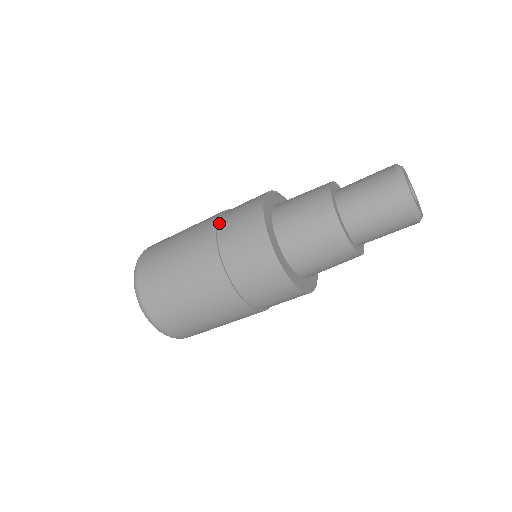
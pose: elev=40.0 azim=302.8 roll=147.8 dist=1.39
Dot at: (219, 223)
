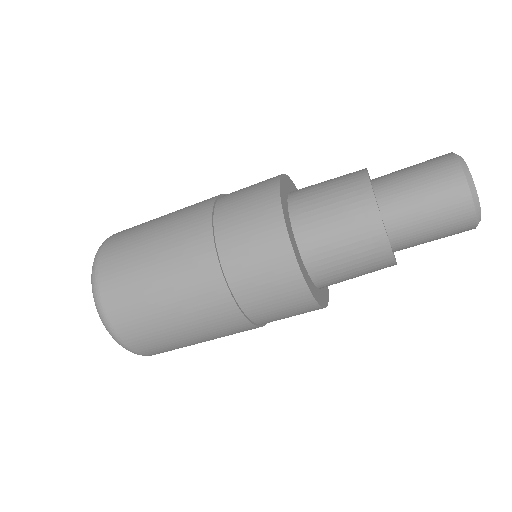
Dot at: (217, 203)
